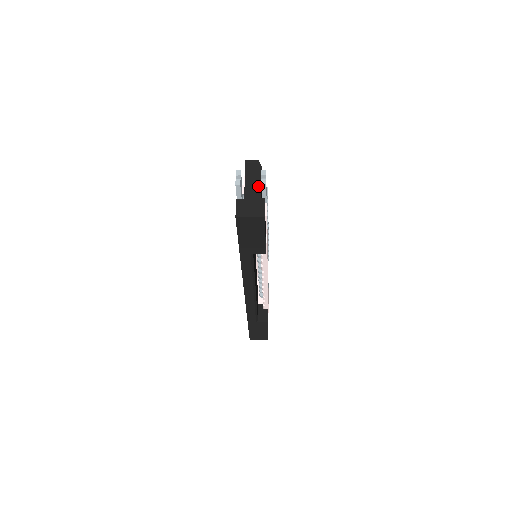
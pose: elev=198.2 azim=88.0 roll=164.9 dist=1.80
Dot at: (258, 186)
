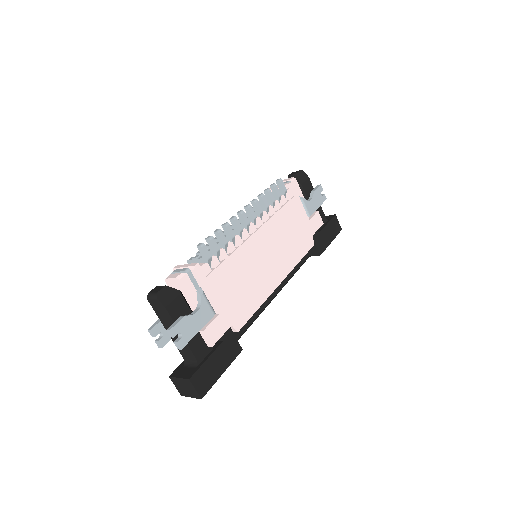
Dot at: (179, 335)
